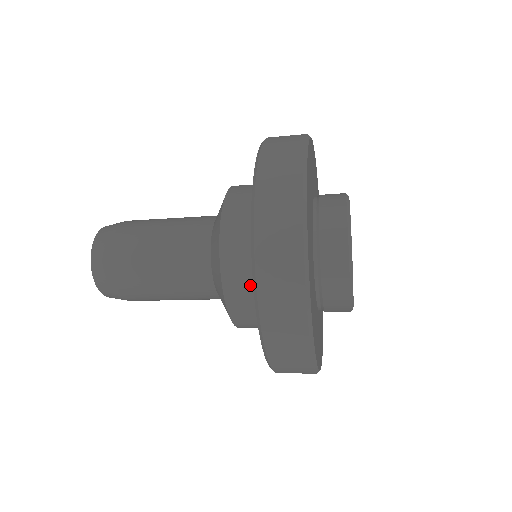
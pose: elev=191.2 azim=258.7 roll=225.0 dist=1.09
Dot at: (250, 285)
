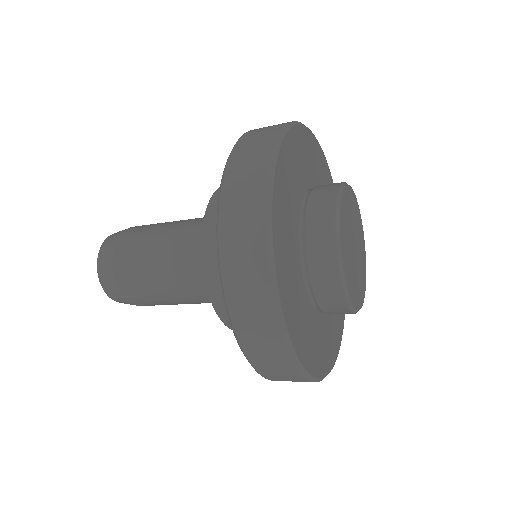
Dot at: occluded
